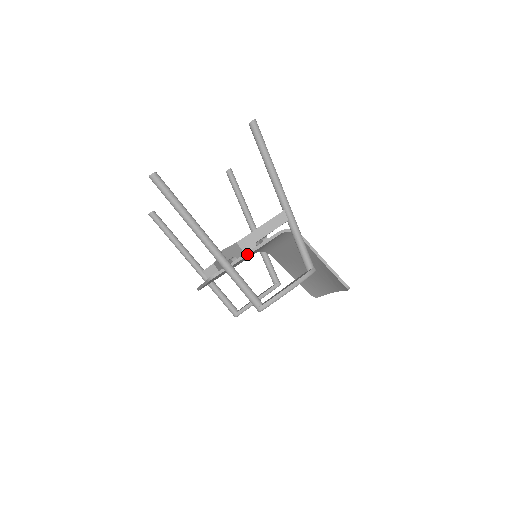
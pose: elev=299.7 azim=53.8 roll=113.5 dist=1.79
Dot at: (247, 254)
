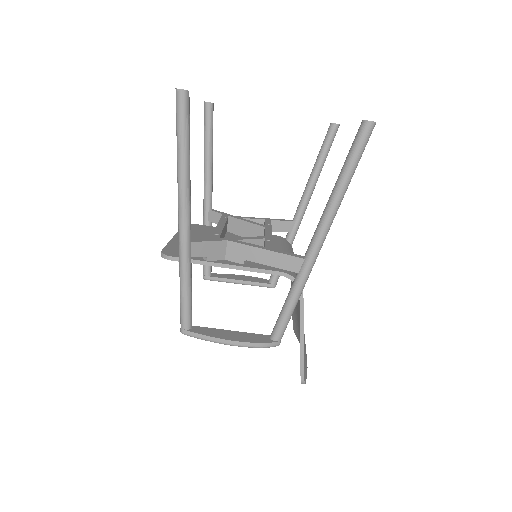
Dot at: (223, 265)
